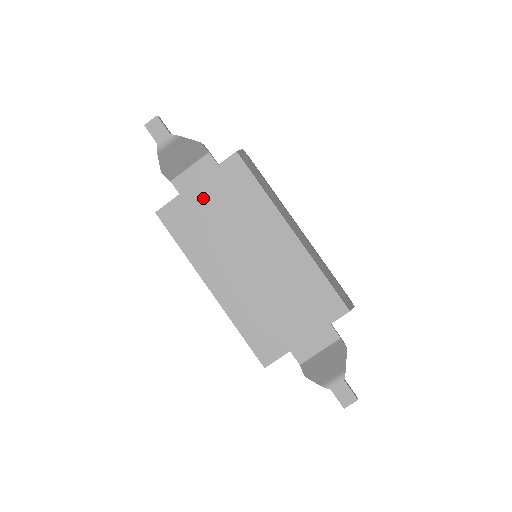
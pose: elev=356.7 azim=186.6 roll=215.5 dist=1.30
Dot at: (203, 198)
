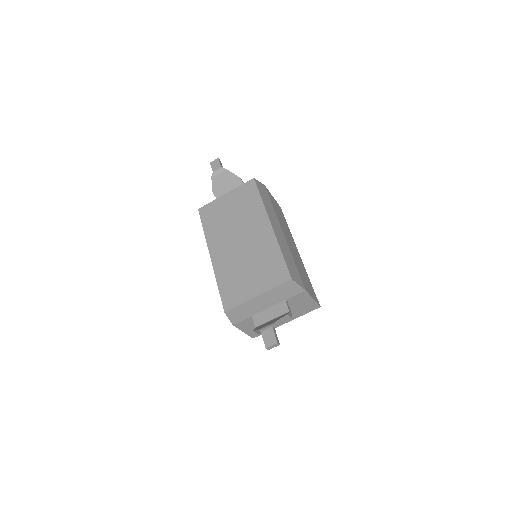
Dot at: (226, 202)
